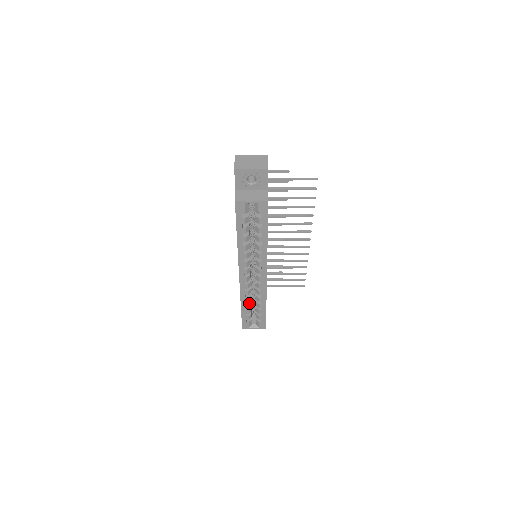
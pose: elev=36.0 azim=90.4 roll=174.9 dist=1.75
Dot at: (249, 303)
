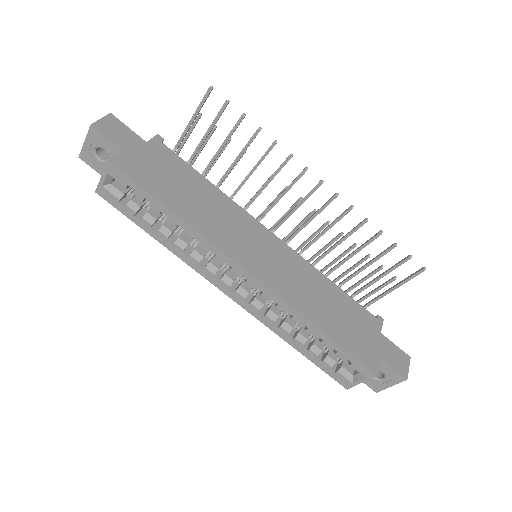
Dot at: (296, 336)
